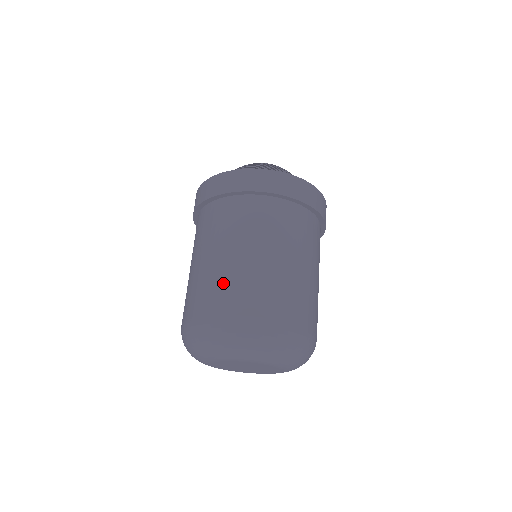
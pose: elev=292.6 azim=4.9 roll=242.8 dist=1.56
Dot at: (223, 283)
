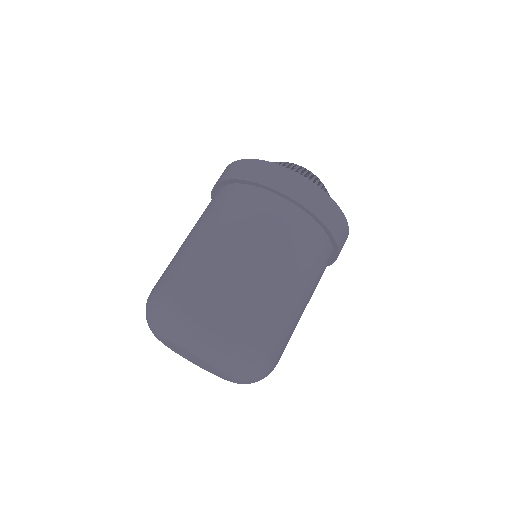
Dot at: occluded
